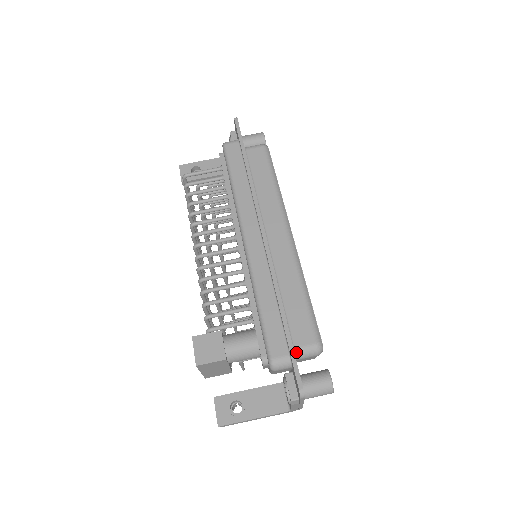
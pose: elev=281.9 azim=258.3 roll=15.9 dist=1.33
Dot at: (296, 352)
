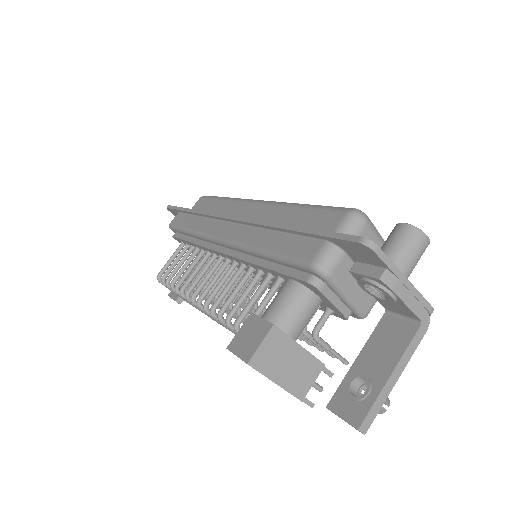
Dot at: occluded
